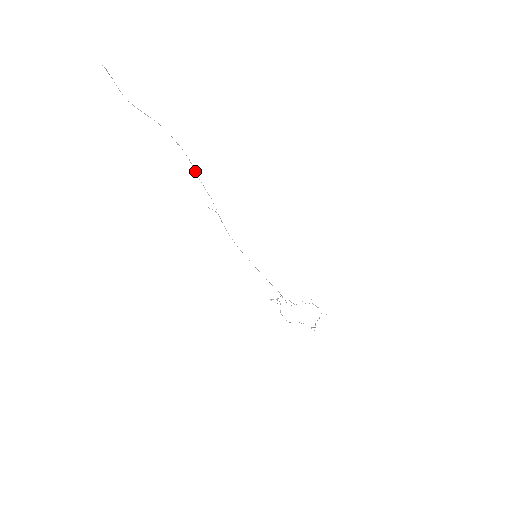
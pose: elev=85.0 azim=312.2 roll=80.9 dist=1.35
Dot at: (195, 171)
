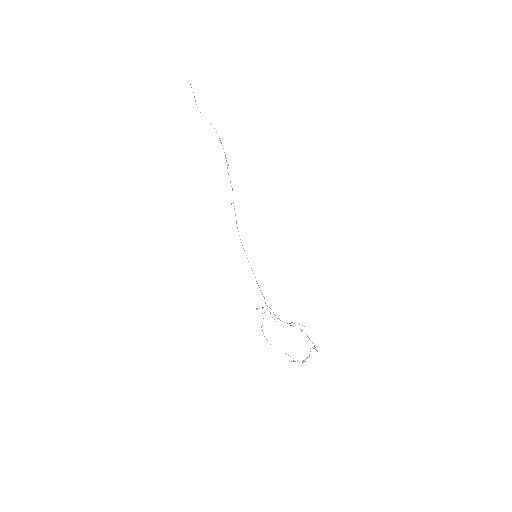
Dot at: occluded
